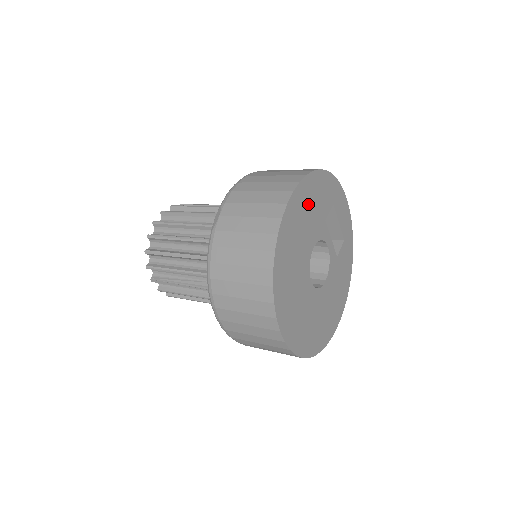
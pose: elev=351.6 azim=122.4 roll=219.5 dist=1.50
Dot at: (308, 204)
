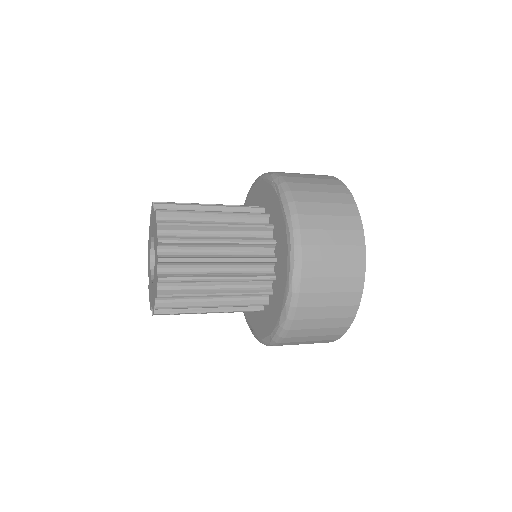
Dot at: occluded
